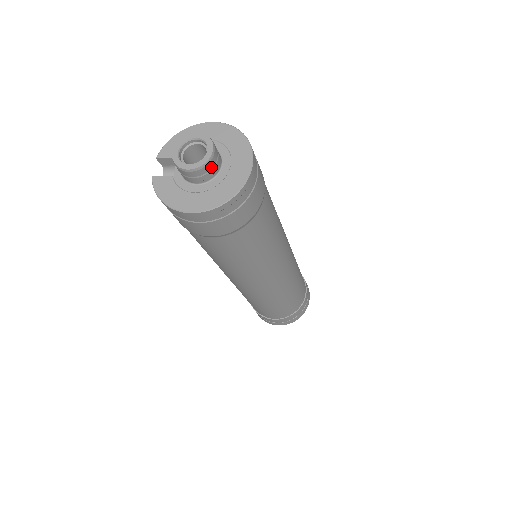
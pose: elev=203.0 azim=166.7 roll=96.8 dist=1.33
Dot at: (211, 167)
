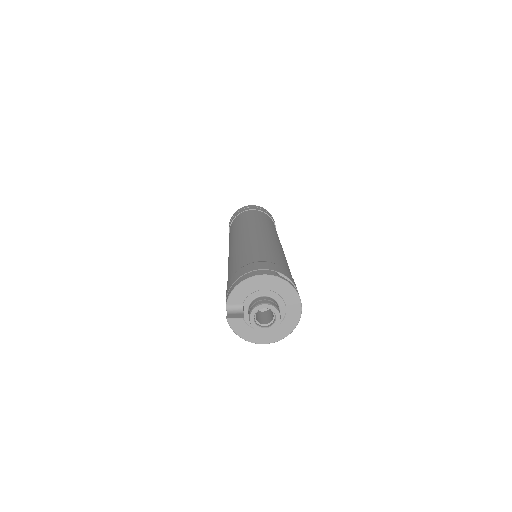
Dot at: occluded
